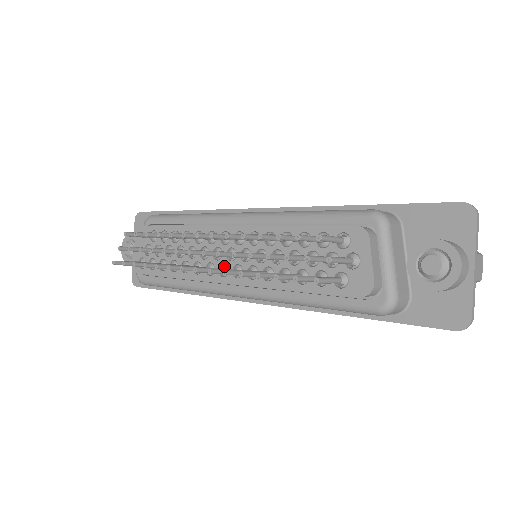
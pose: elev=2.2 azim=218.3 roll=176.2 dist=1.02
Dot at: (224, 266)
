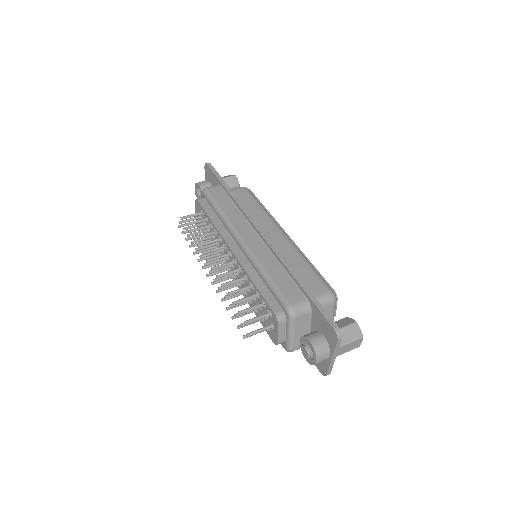
Dot at: (229, 268)
